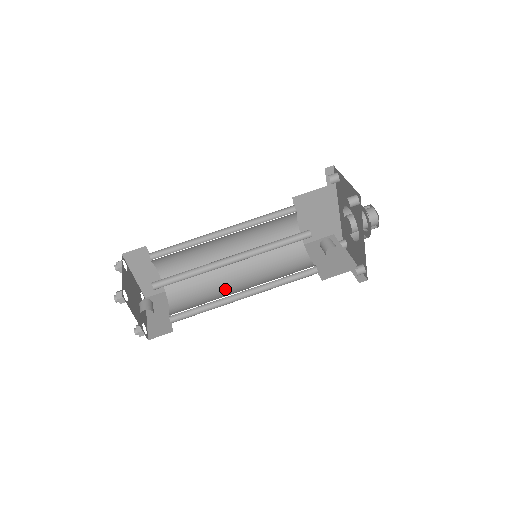
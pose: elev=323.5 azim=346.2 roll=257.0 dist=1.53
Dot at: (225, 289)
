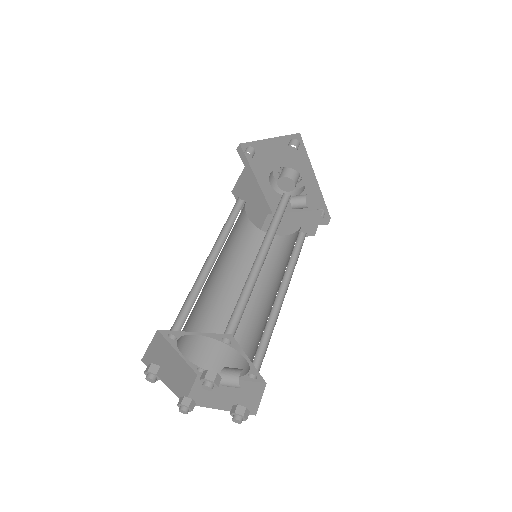
Dot at: (254, 313)
